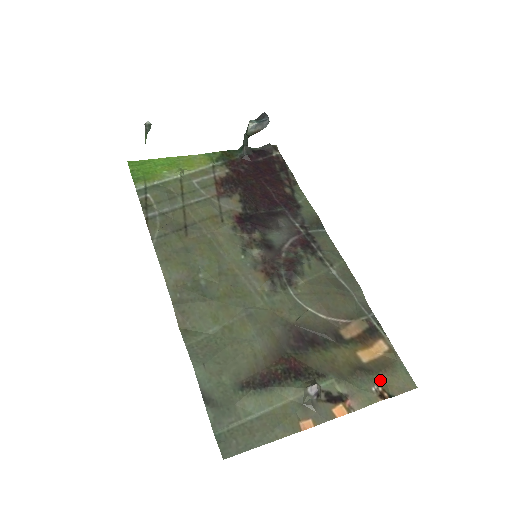
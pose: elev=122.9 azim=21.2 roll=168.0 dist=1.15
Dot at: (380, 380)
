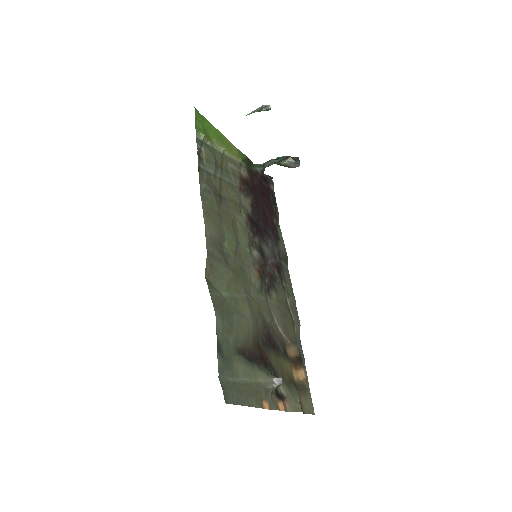
Dot at: (300, 397)
